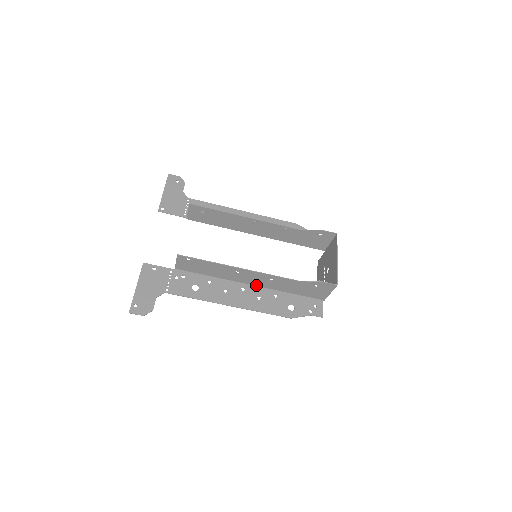
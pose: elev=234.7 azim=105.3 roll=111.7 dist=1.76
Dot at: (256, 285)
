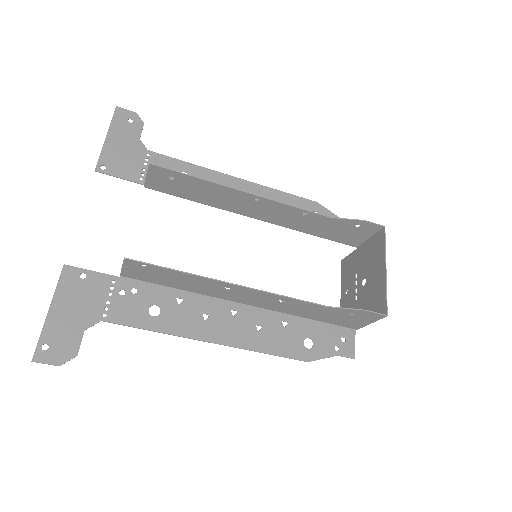
Dot at: (255, 305)
